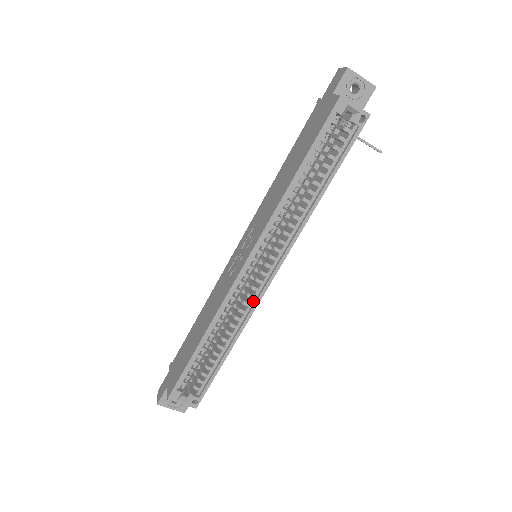
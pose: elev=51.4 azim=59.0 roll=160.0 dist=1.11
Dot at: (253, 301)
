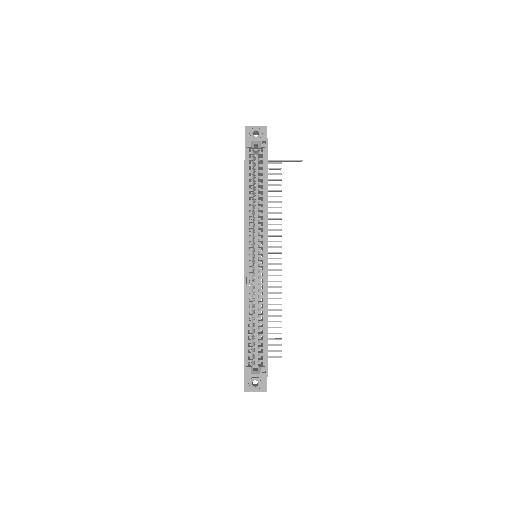
Dot at: (264, 280)
